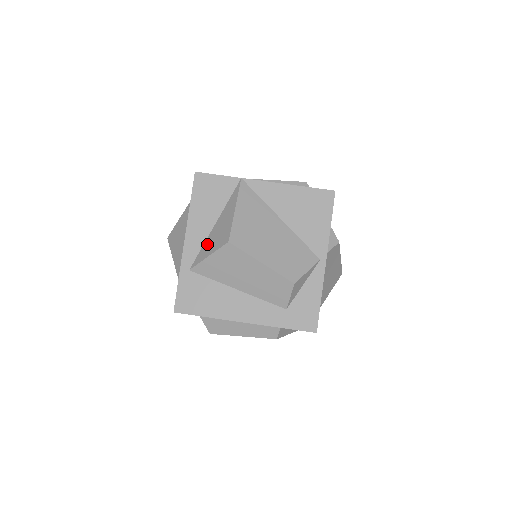
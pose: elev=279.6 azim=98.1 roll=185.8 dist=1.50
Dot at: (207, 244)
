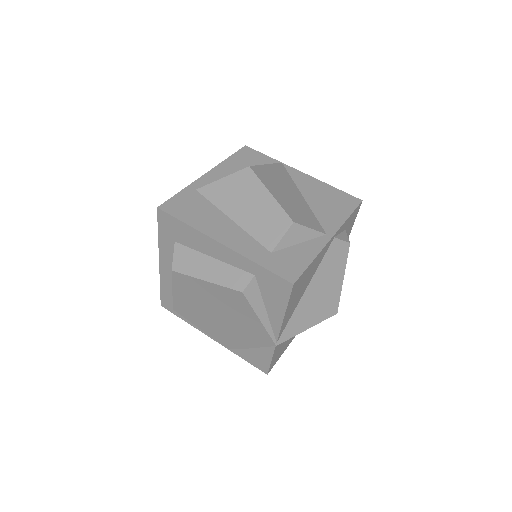
Dot at: occluded
